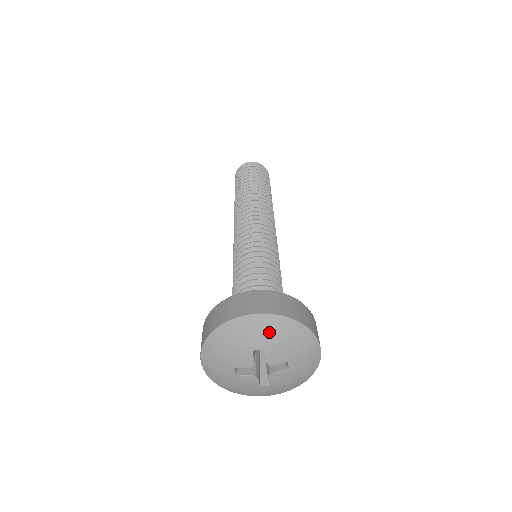
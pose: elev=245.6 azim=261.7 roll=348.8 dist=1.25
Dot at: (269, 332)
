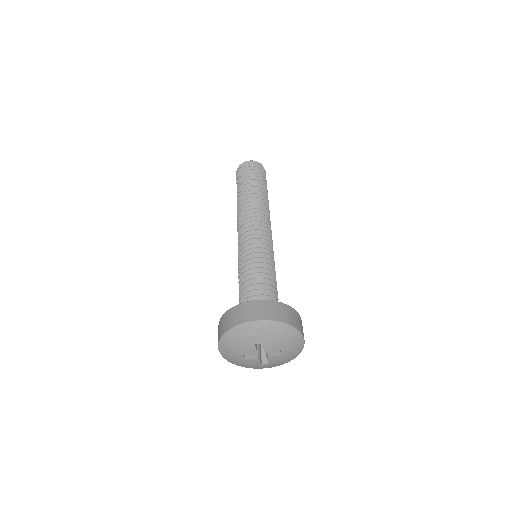
Dot at: (266, 332)
